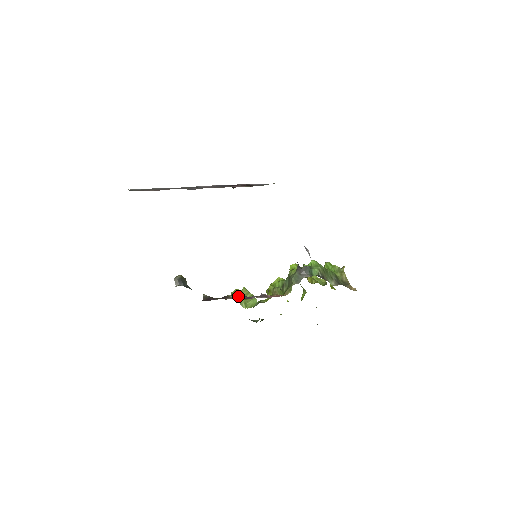
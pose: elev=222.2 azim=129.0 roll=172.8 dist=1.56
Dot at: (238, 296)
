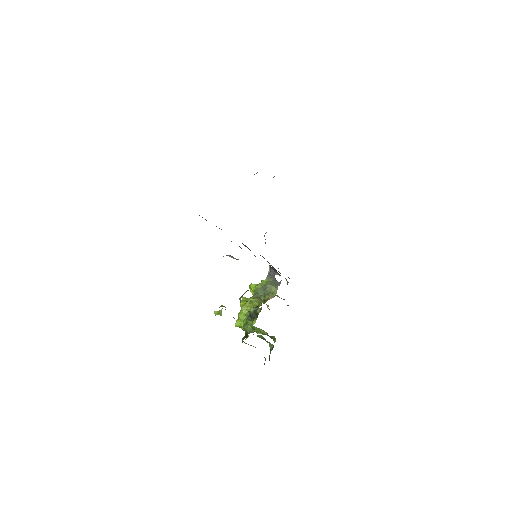
Dot at: occluded
